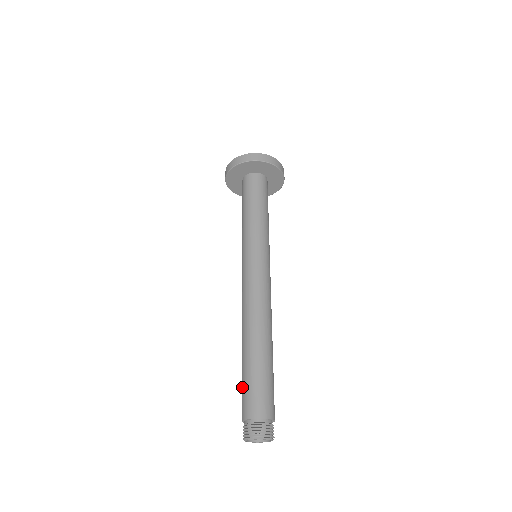
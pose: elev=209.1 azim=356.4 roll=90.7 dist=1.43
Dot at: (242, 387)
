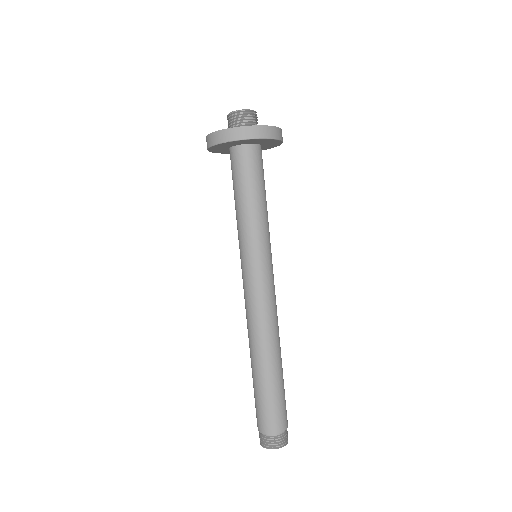
Dot at: (259, 404)
